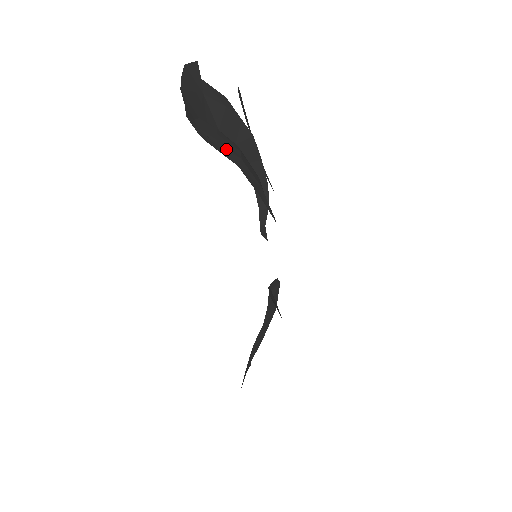
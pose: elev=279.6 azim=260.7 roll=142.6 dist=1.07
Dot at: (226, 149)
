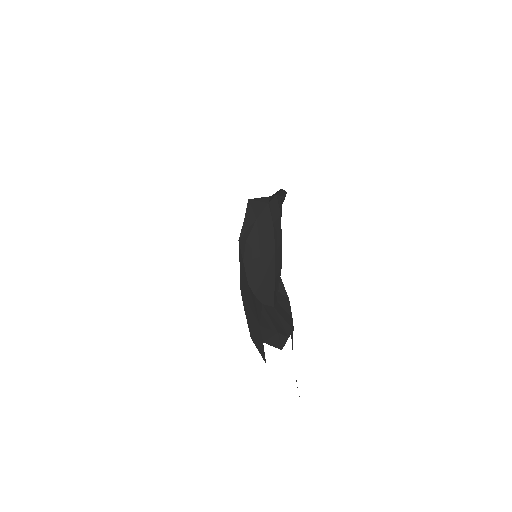
Dot at: occluded
